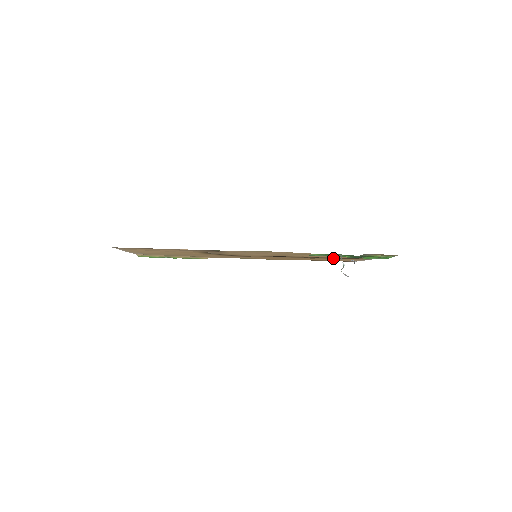
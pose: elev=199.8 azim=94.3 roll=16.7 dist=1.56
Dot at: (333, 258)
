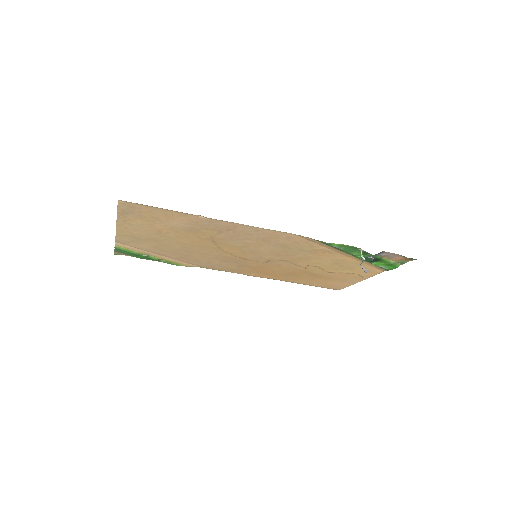
Dot at: (329, 273)
